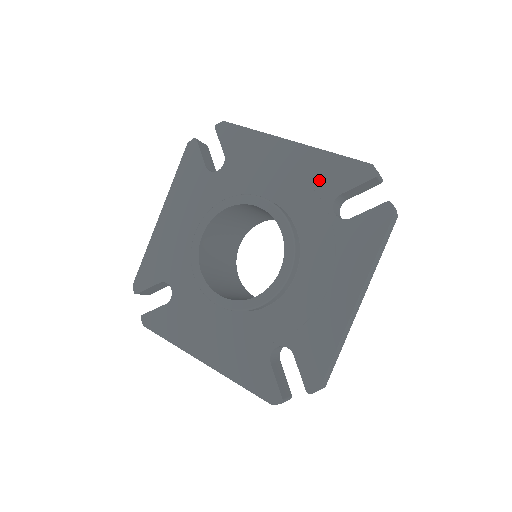
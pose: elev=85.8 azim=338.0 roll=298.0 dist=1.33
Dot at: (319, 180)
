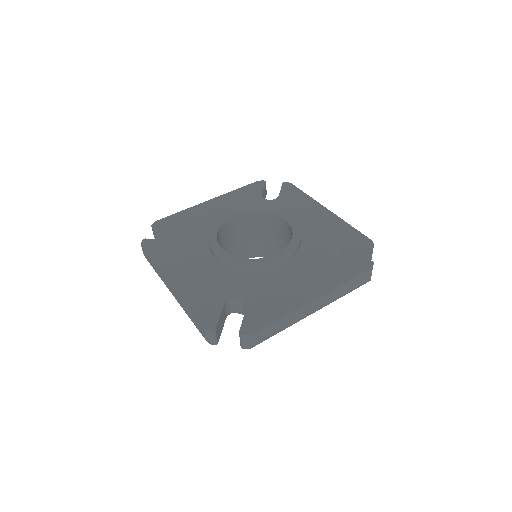
Dot at: (333, 232)
